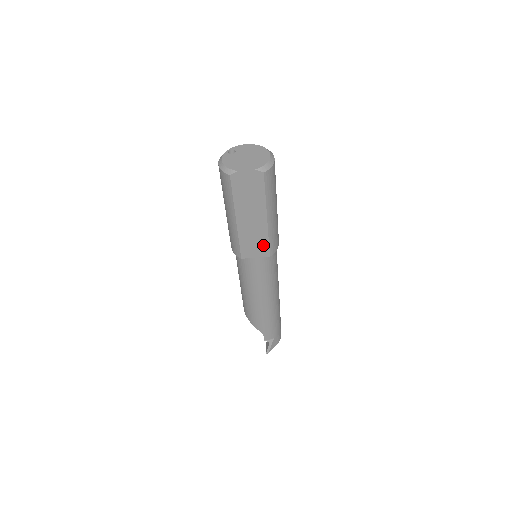
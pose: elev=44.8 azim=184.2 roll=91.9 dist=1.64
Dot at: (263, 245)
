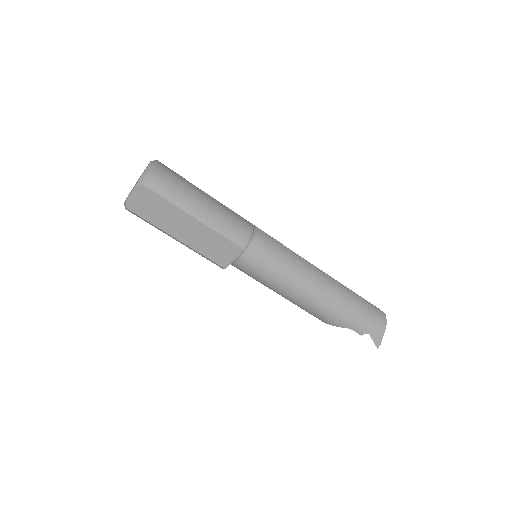
Dot at: (225, 244)
